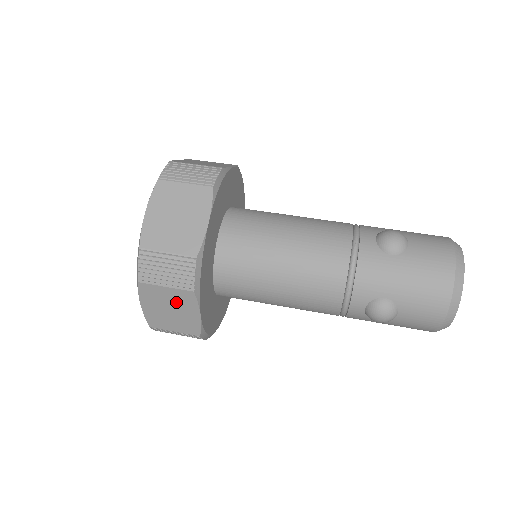
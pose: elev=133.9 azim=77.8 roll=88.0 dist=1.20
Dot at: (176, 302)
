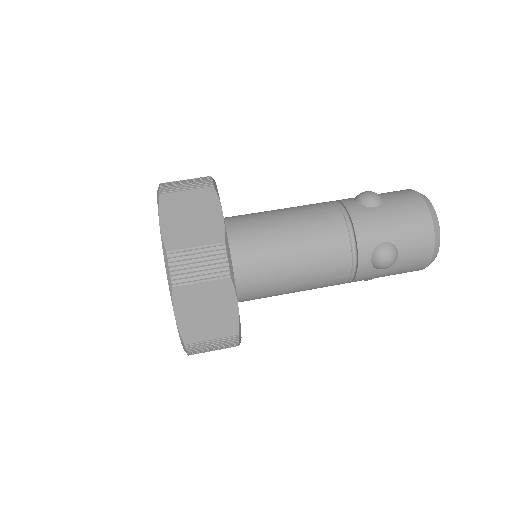
Dot at: (213, 298)
